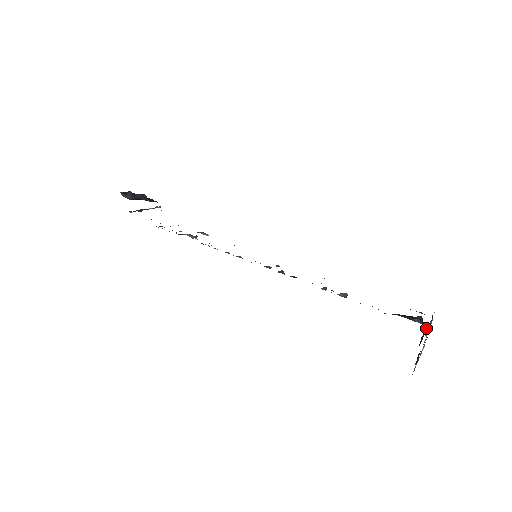
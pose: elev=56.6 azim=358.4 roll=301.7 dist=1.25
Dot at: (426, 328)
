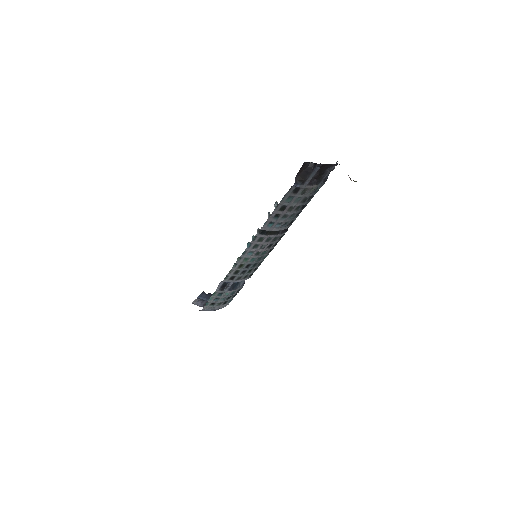
Dot at: occluded
